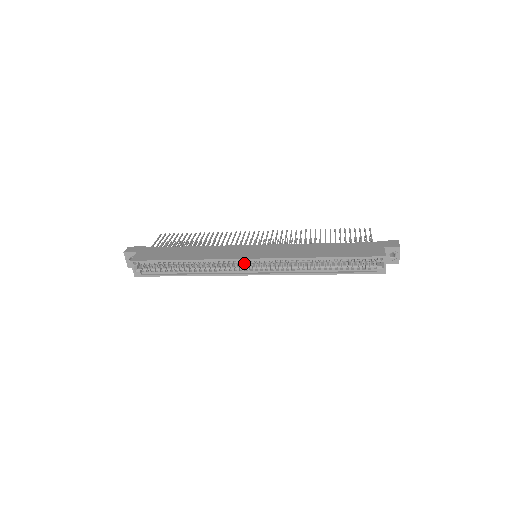
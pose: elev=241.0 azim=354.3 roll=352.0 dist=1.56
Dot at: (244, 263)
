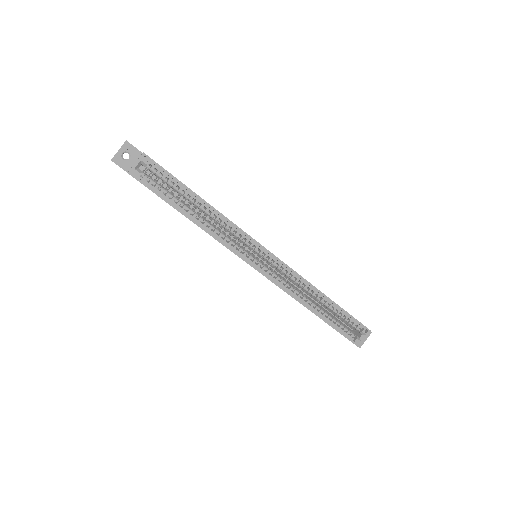
Dot at: (249, 252)
